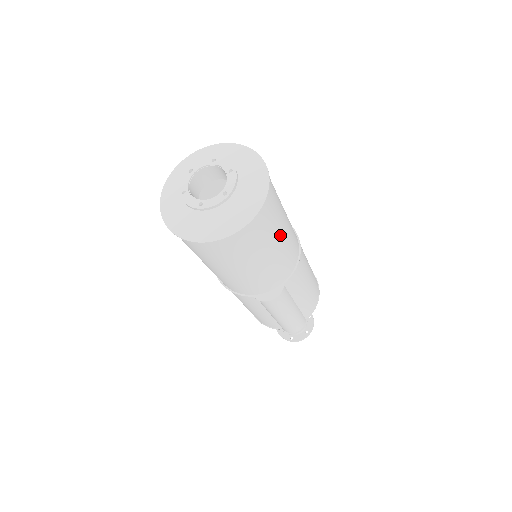
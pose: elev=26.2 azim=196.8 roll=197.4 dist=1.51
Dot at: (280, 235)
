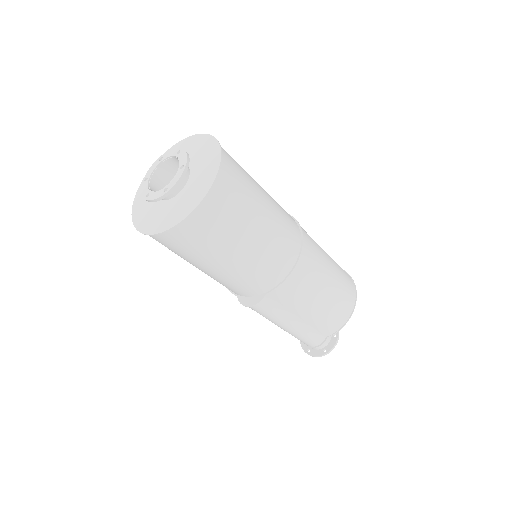
Dot at: (242, 244)
